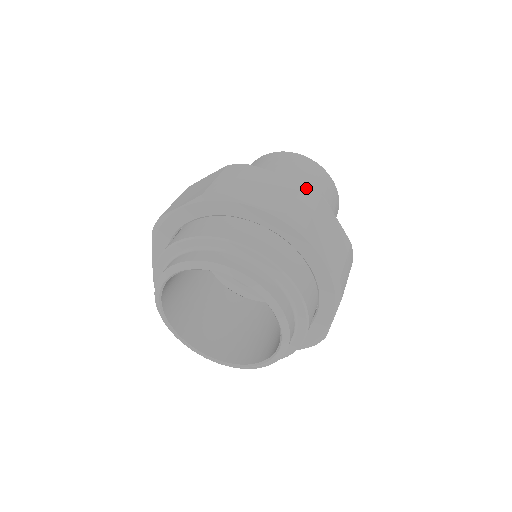
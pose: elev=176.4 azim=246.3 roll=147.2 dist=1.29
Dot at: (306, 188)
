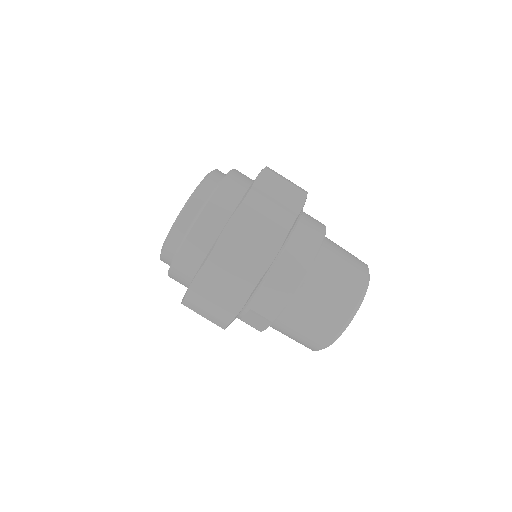
Dot at: (303, 189)
